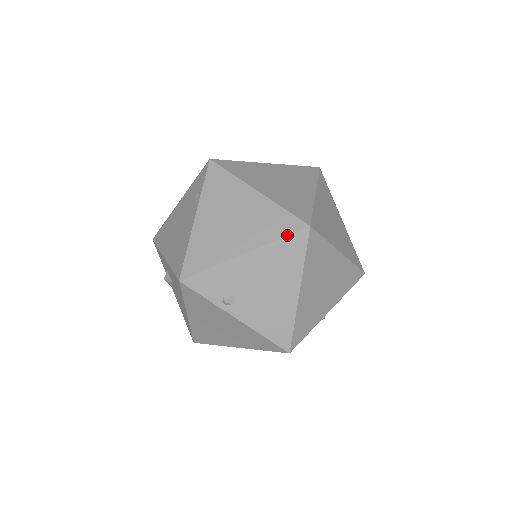
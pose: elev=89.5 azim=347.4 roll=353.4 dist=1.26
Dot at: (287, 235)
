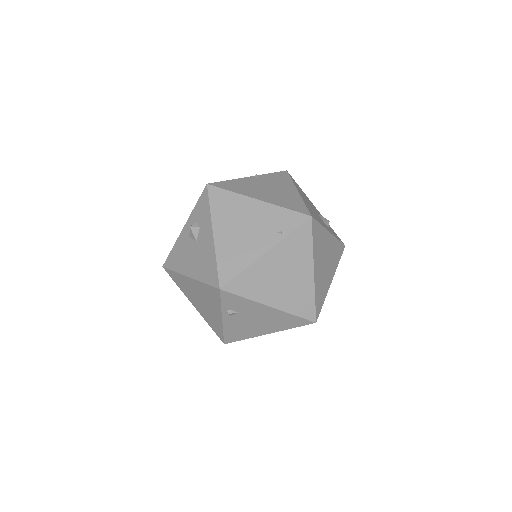
Dot at: (301, 317)
